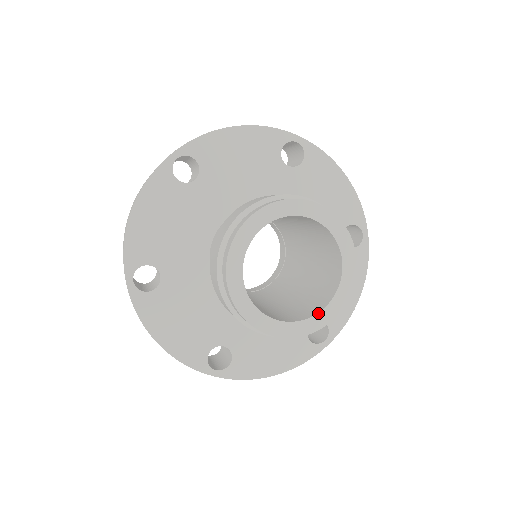
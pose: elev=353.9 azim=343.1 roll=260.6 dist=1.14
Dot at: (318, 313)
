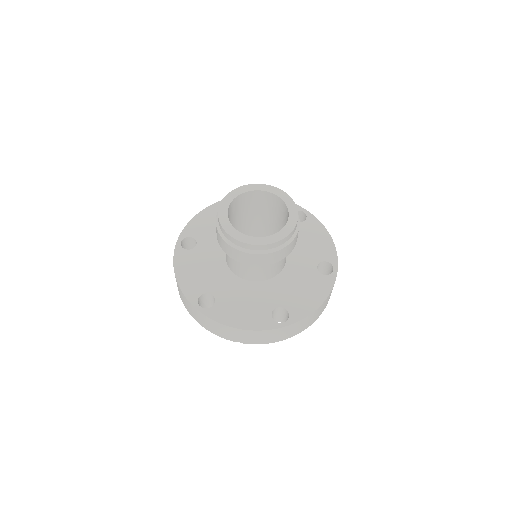
Dot at: (263, 237)
